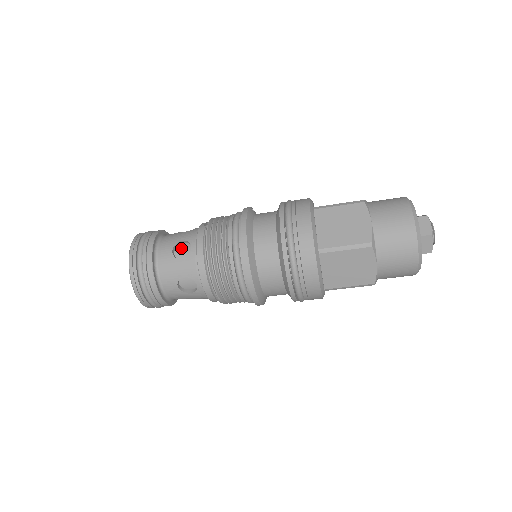
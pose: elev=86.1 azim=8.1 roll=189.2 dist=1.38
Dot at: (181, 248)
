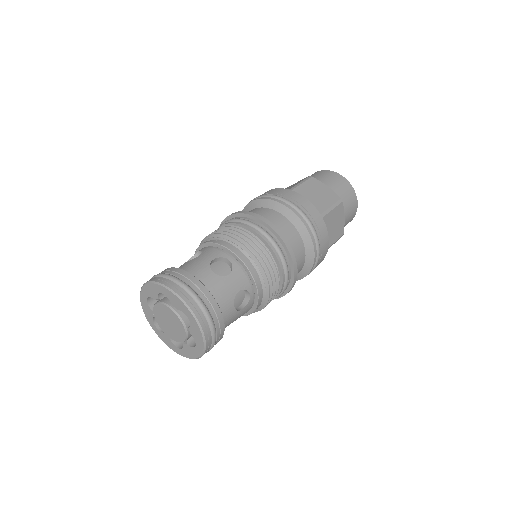
Dot at: (215, 268)
